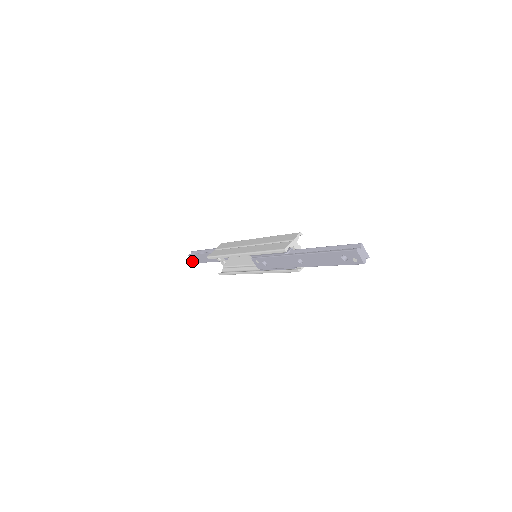
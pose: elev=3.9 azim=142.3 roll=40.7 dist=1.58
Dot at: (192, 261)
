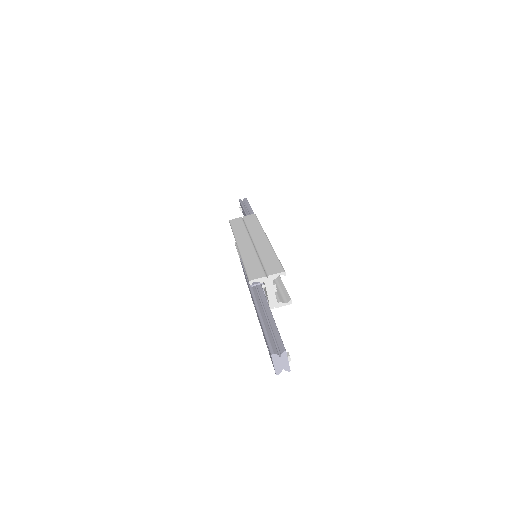
Dot at: (240, 208)
